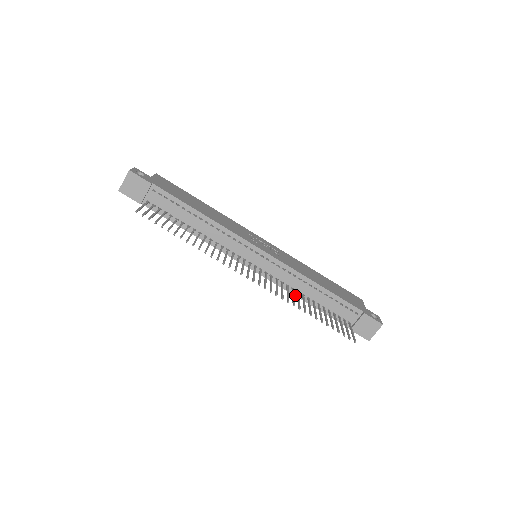
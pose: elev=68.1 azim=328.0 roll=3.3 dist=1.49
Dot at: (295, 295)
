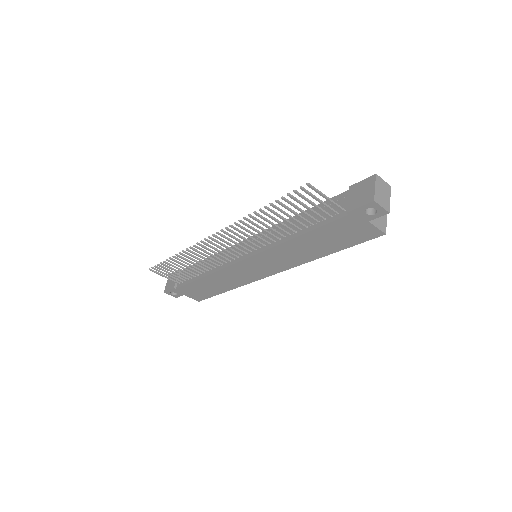
Dot at: (283, 242)
